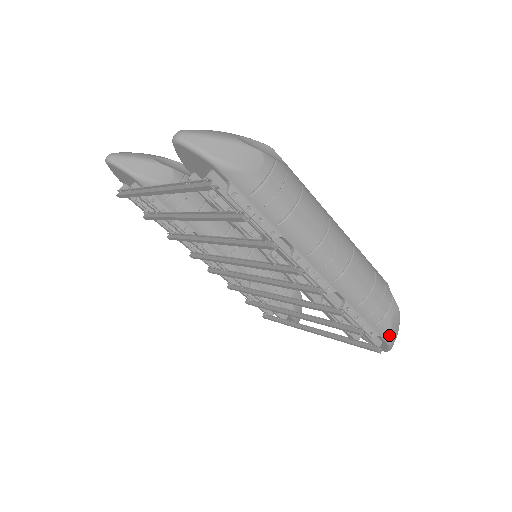
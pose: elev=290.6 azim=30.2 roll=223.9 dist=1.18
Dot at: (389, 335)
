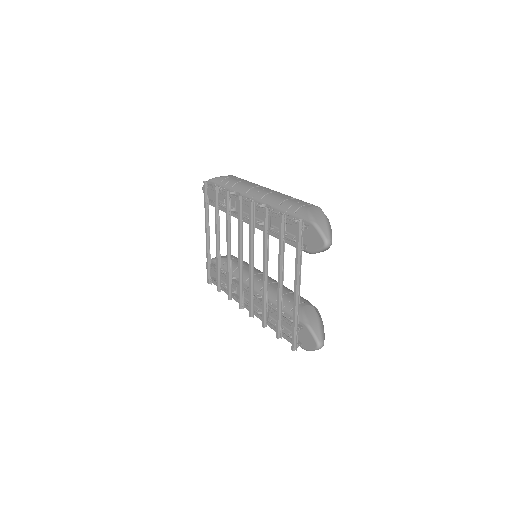
Dot at: (309, 216)
